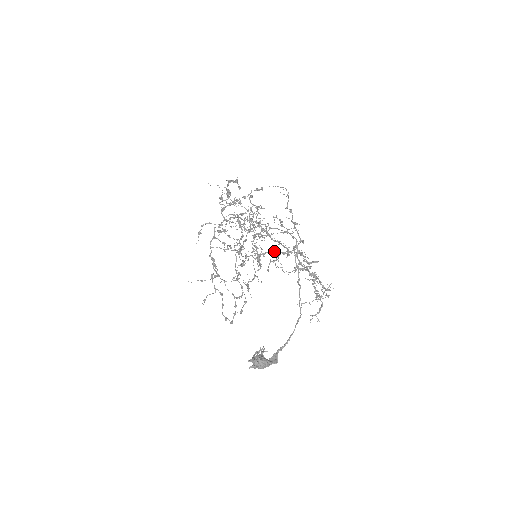
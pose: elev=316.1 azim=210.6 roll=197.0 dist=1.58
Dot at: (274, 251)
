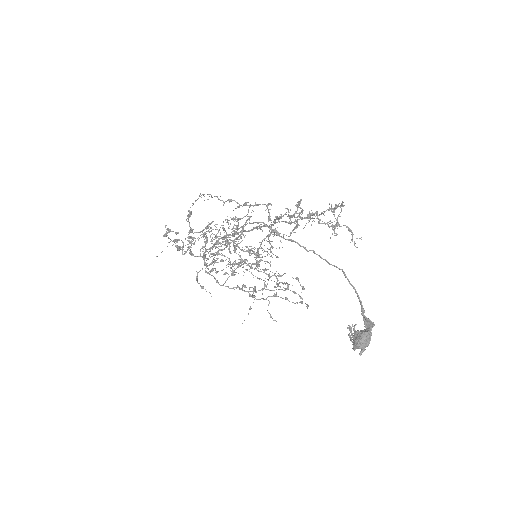
Dot at: (261, 243)
